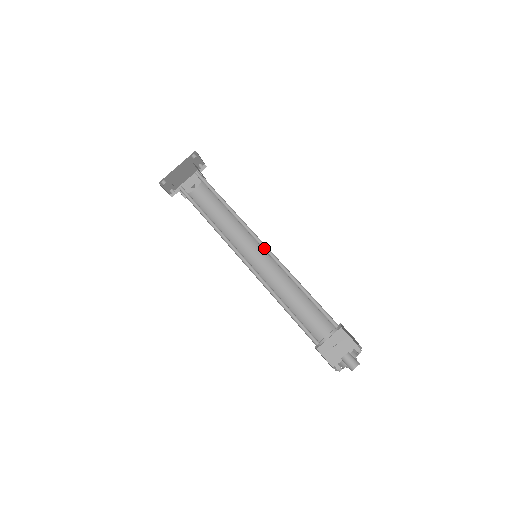
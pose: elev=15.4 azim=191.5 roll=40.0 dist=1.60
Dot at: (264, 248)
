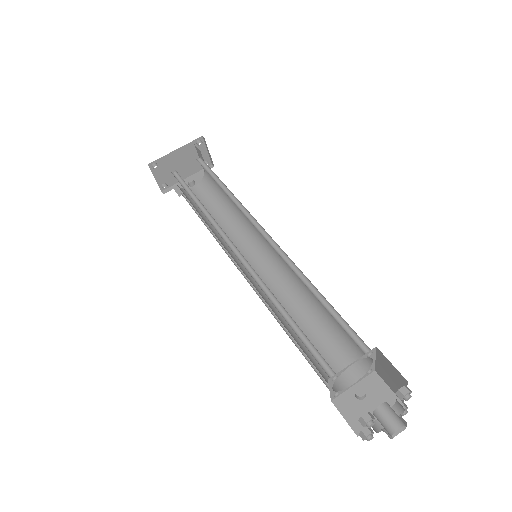
Dot at: (269, 241)
